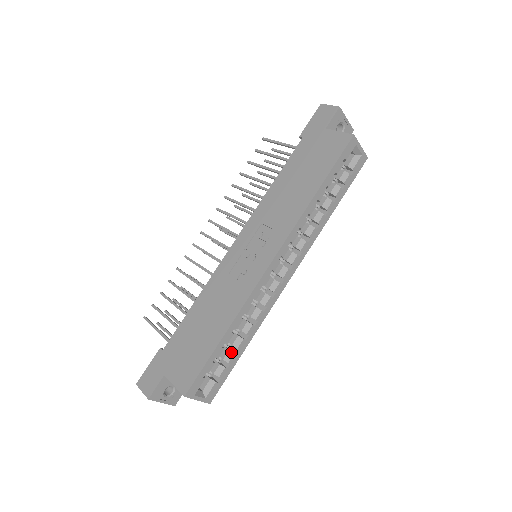
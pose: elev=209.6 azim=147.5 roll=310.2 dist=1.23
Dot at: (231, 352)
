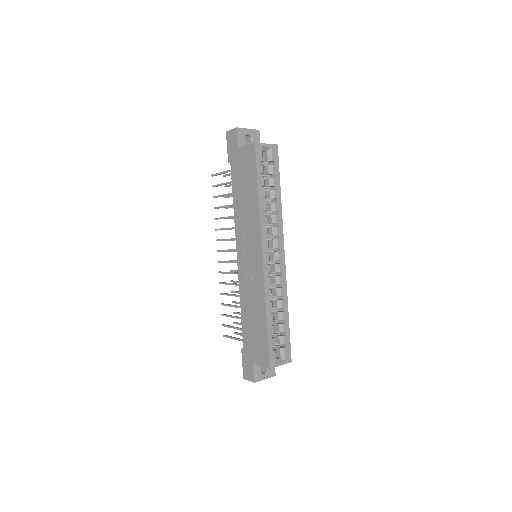
Dot at: (280, 325)
